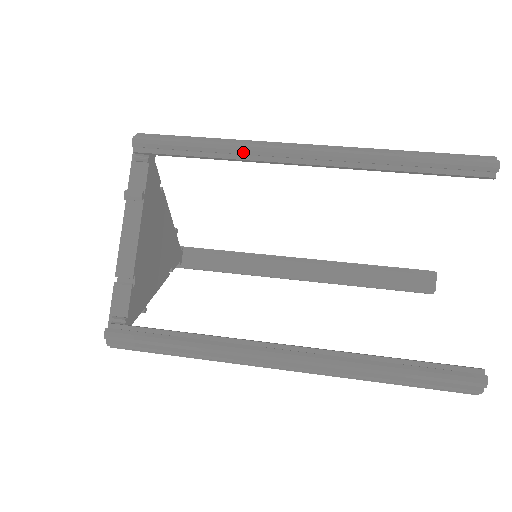
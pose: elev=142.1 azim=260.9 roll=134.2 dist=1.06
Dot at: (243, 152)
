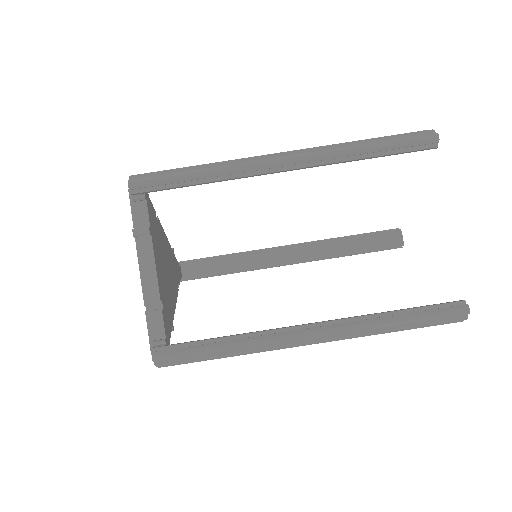
Dot at: (229, 173)
